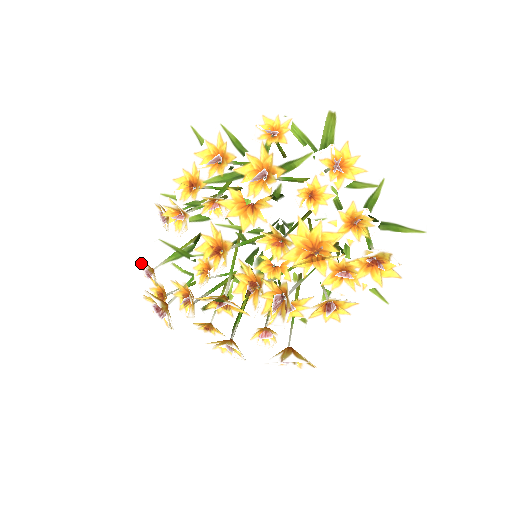
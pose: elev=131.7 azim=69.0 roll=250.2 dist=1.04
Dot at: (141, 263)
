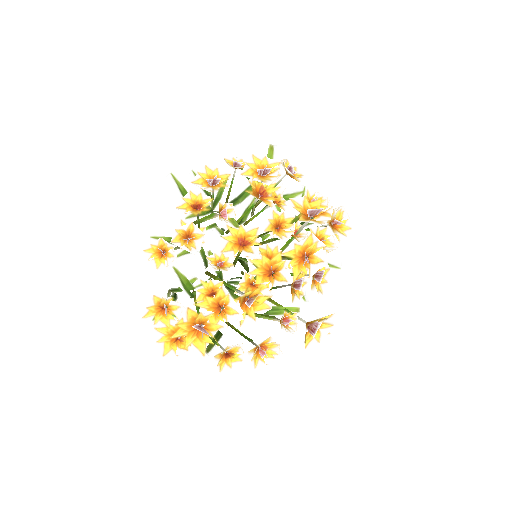
Dot at: occluded
